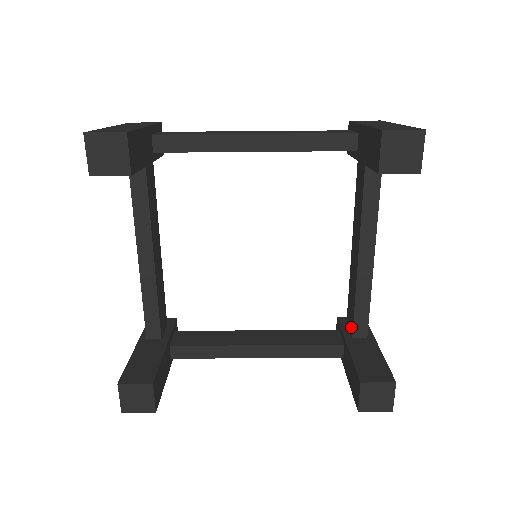
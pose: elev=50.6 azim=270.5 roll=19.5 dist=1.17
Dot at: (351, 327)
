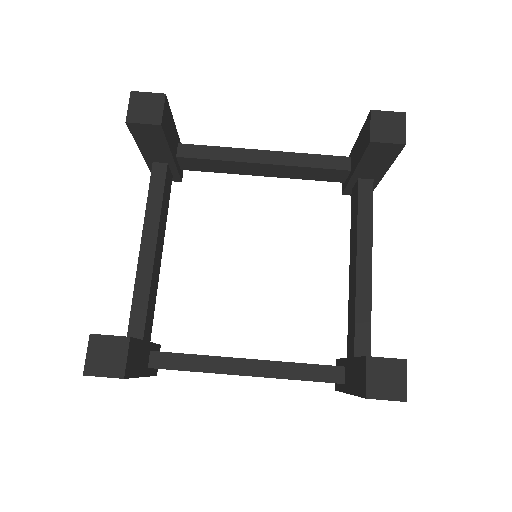
Dot at: (352, 349)
